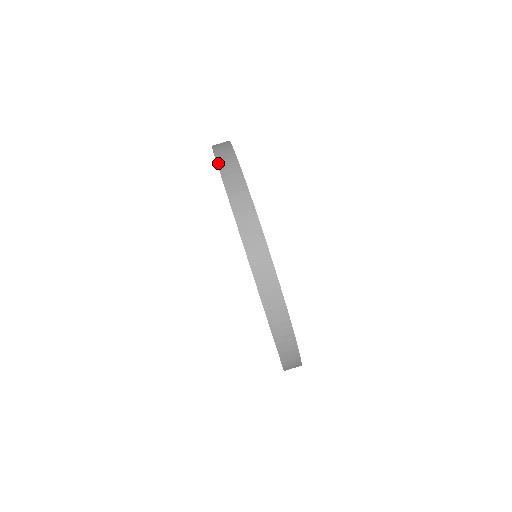
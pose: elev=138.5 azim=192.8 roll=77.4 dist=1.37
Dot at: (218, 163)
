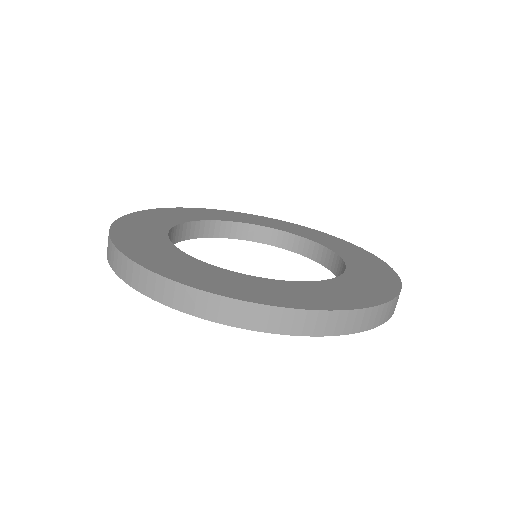
Dot at: (209, 320)
